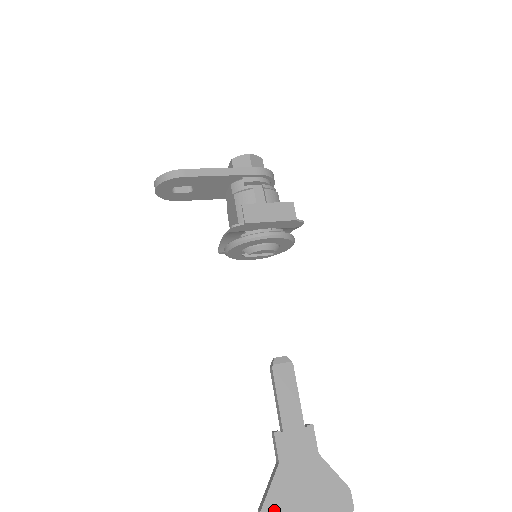
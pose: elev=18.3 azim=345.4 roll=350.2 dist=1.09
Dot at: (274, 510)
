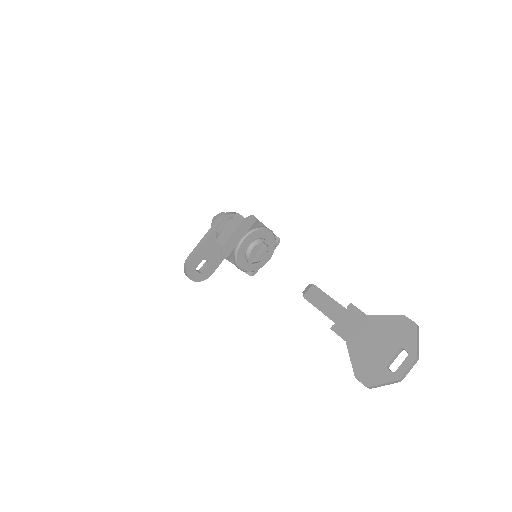
Dot at: (362, 369)
